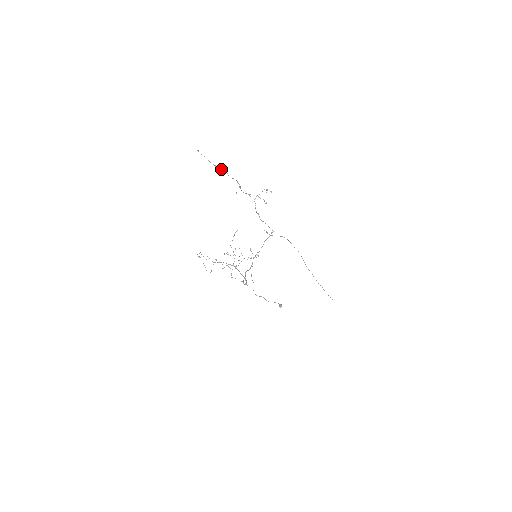
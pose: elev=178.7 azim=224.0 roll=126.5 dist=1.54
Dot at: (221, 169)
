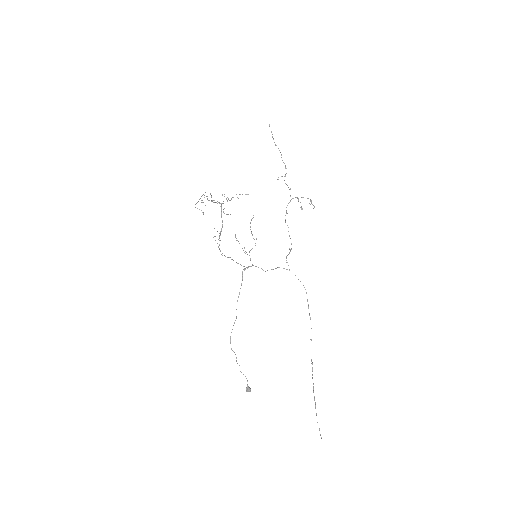
Dot at: occluded
